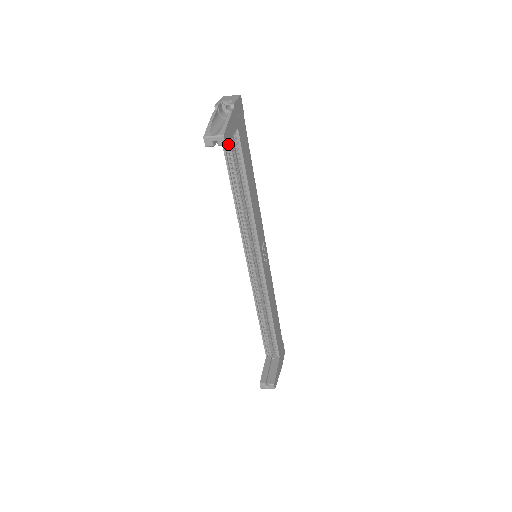
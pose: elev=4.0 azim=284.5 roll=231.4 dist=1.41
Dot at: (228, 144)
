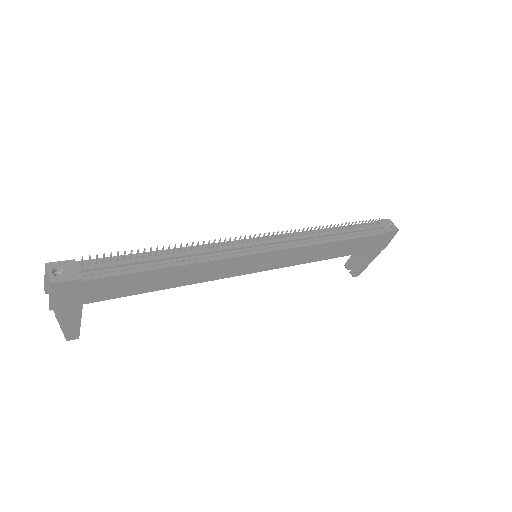
Dot at: occluded
